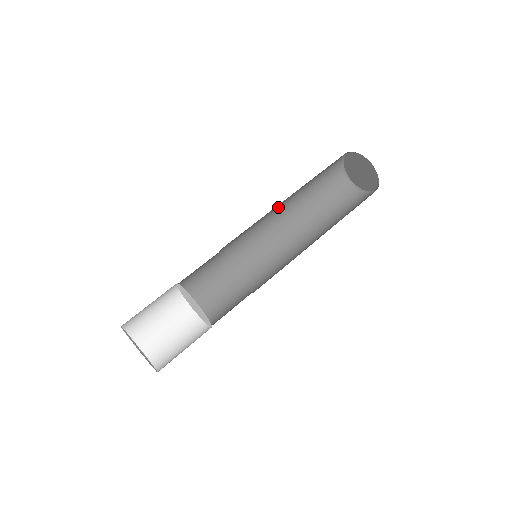
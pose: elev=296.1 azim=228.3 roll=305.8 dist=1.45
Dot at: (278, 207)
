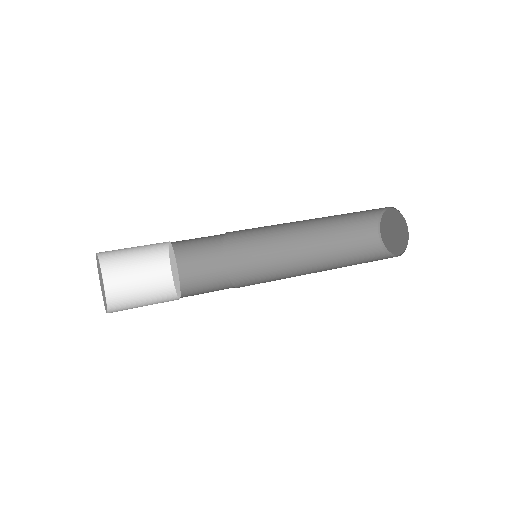
Dot at: (299, 226)
